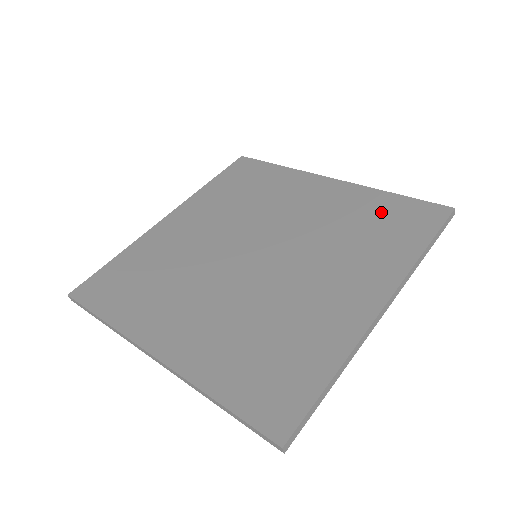
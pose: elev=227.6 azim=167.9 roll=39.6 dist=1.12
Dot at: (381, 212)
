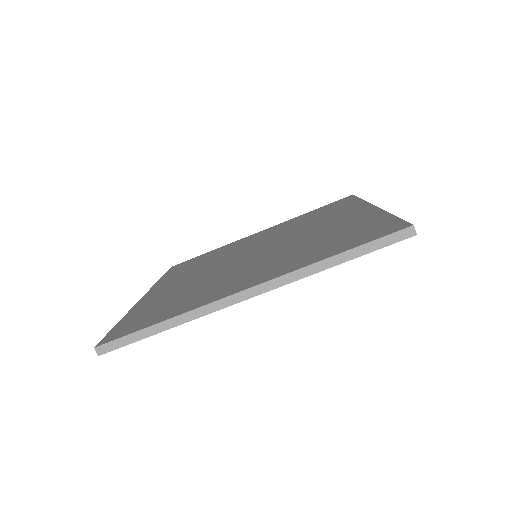
Dot at: (314, 213)
